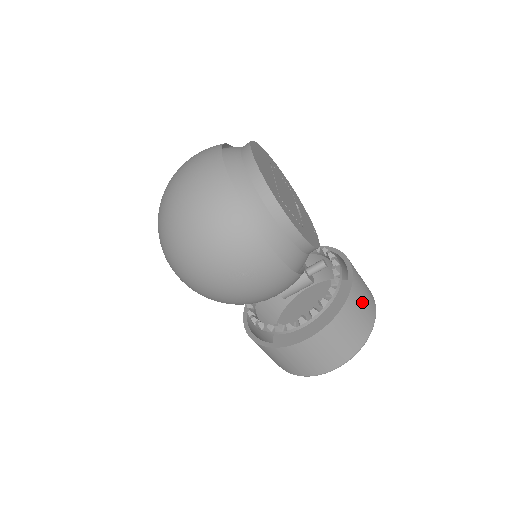
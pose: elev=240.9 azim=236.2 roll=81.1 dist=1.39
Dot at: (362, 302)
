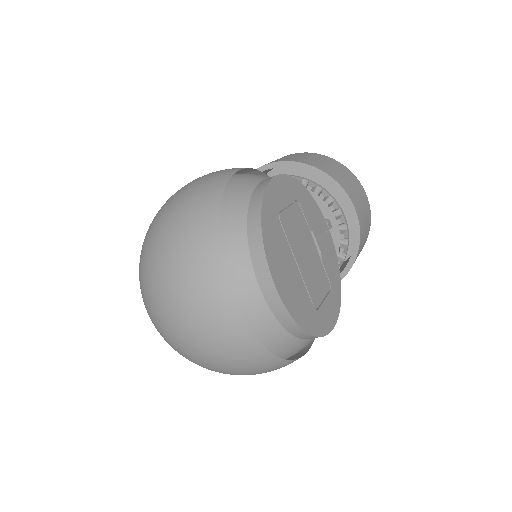
Dot at: (364, 239)
